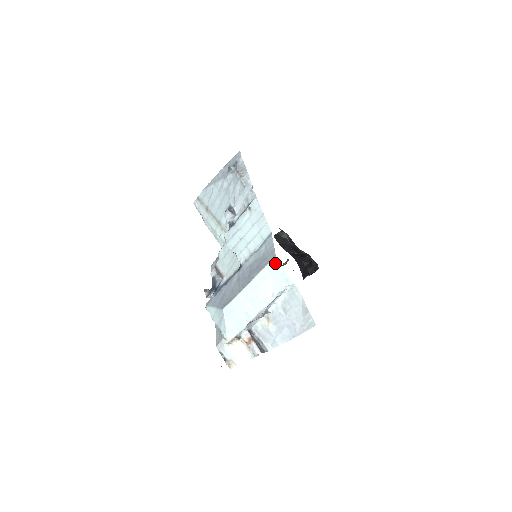
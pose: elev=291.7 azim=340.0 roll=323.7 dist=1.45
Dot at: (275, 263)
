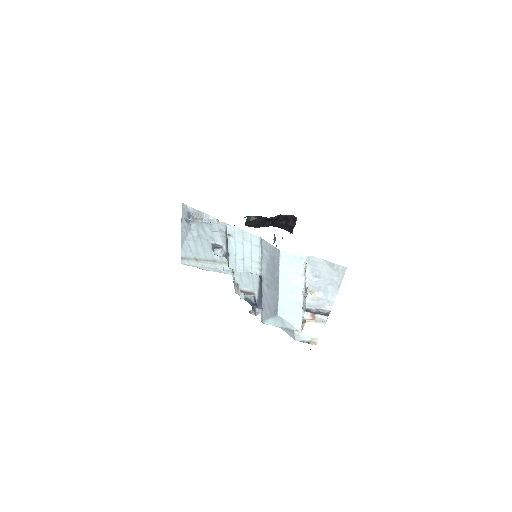
Dot at: (284, 255)
